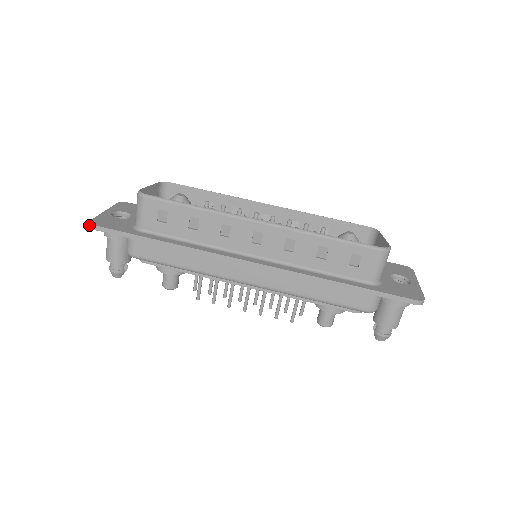
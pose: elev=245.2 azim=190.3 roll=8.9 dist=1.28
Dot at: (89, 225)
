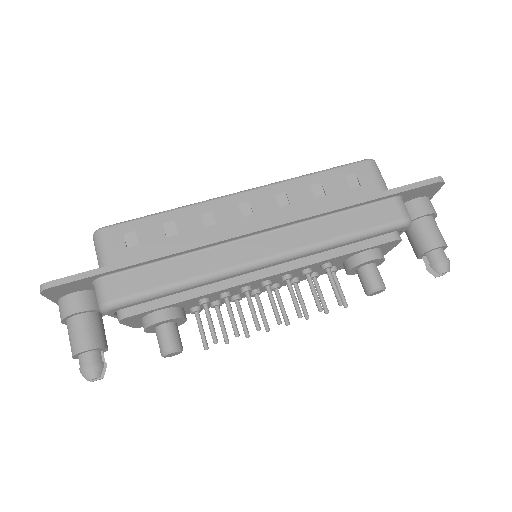
Dot at: (40, 289)
